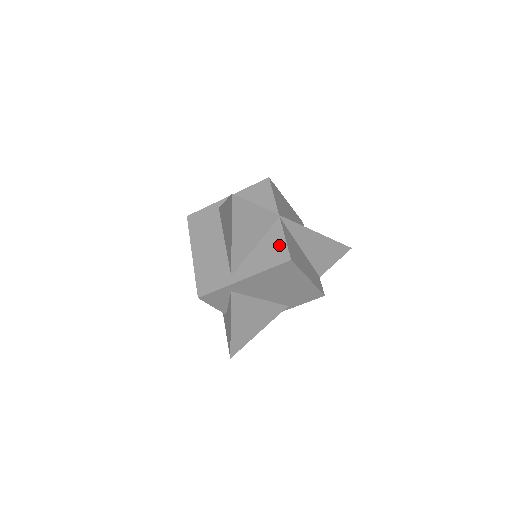
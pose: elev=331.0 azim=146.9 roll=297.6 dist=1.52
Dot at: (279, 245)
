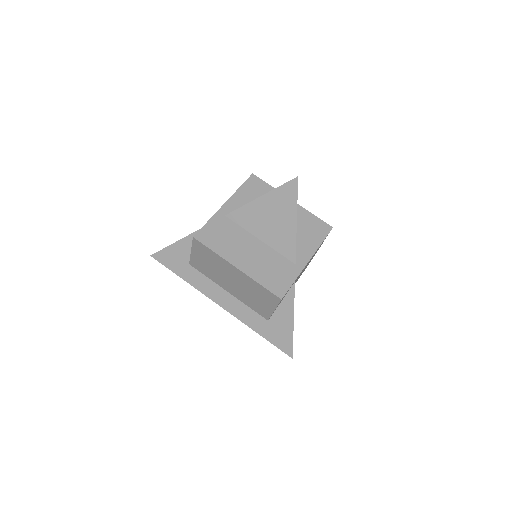
Dot at: (313, 221)
